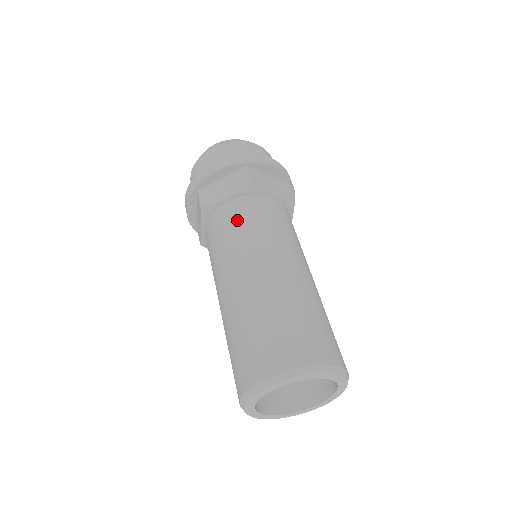
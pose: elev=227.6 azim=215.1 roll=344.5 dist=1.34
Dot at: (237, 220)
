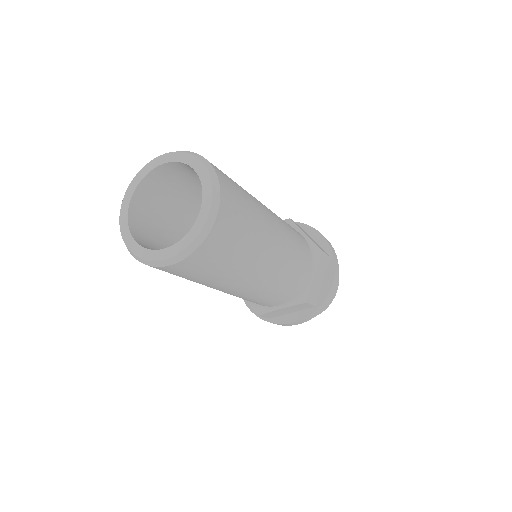
Dot at: occluded
